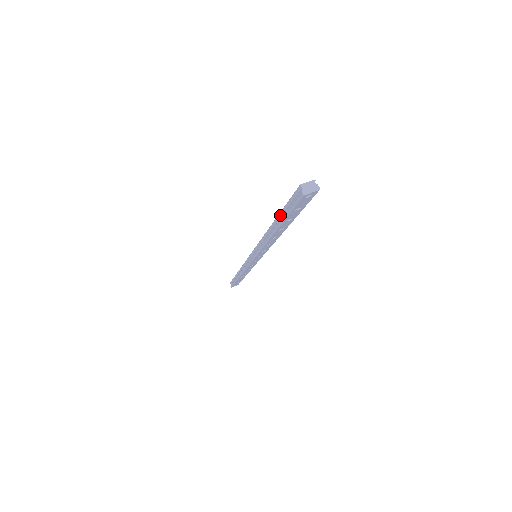
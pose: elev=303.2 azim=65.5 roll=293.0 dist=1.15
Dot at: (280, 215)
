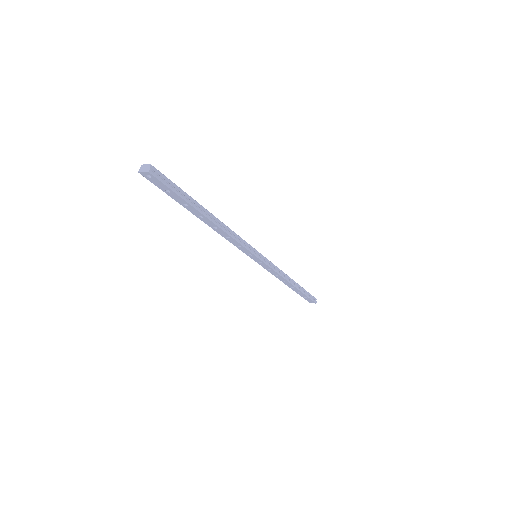
Dot at: occluded
